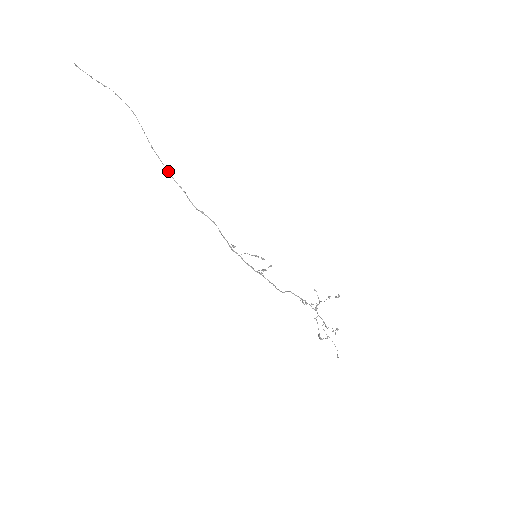
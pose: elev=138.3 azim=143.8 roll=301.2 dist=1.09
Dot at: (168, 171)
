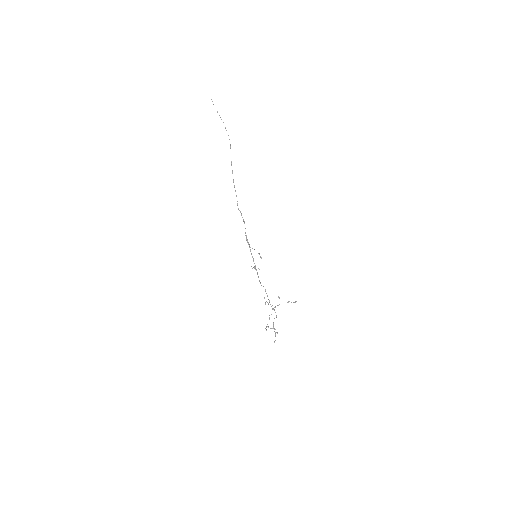
Dot at: occluded
